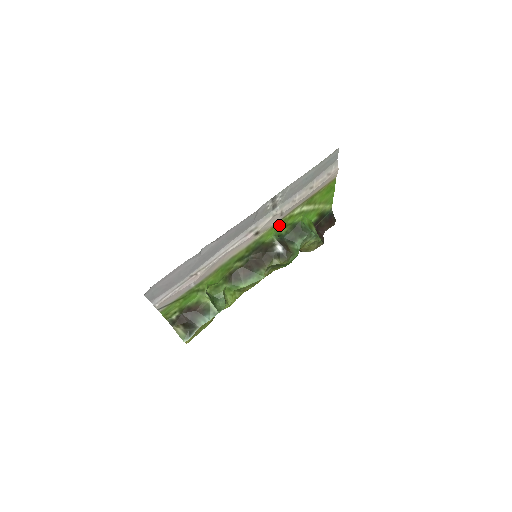
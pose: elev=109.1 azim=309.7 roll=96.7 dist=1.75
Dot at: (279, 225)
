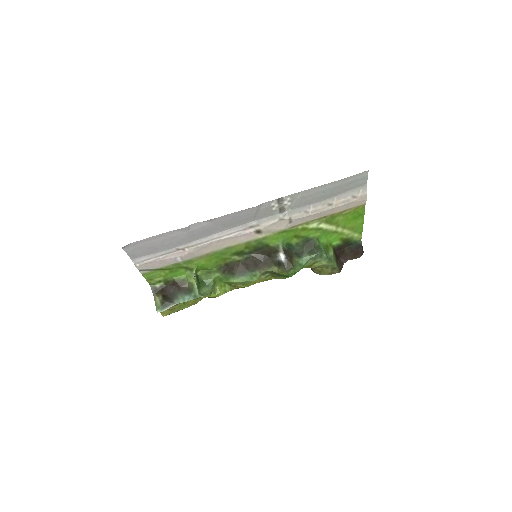
Dot at: (289, 233)
